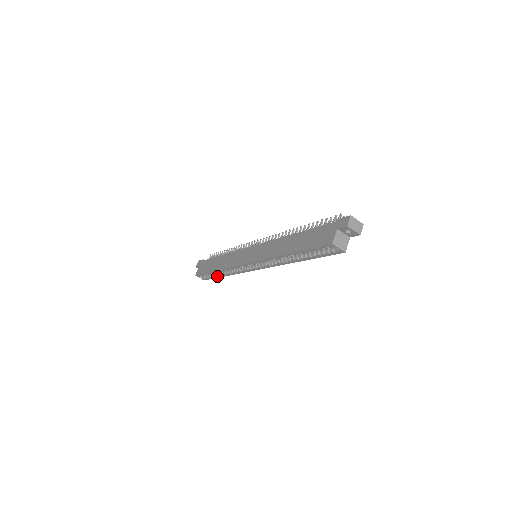
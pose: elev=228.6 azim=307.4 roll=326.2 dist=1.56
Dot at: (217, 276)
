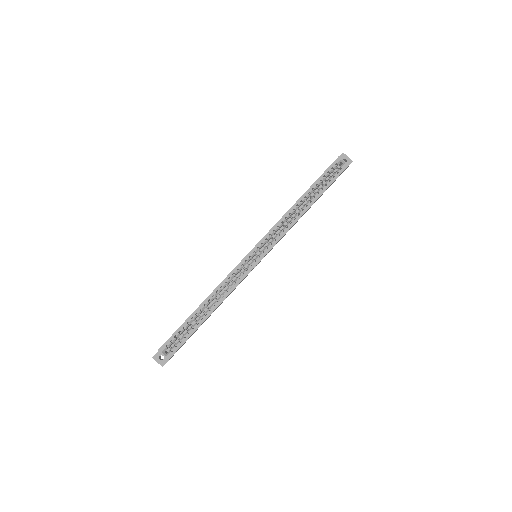
Dot at: (197, 324)
